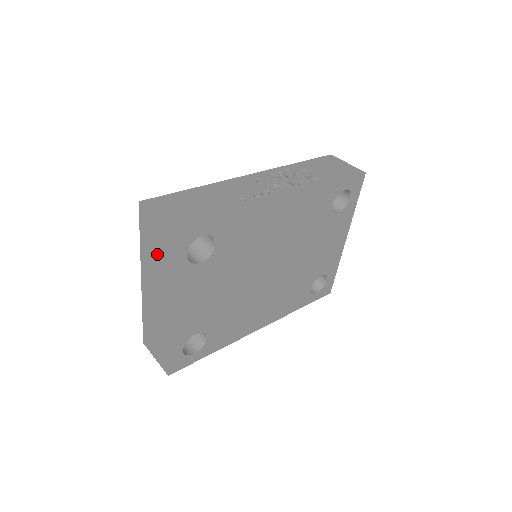
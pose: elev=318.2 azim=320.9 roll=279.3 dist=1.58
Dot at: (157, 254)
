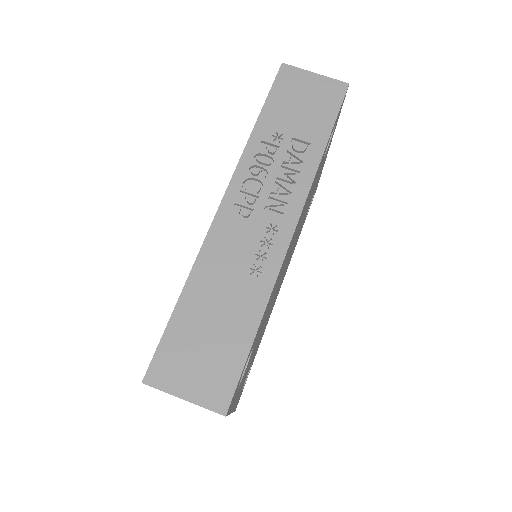
Dot at: occluded
